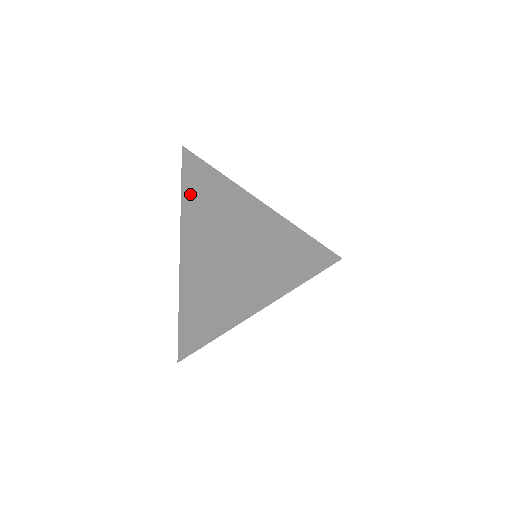
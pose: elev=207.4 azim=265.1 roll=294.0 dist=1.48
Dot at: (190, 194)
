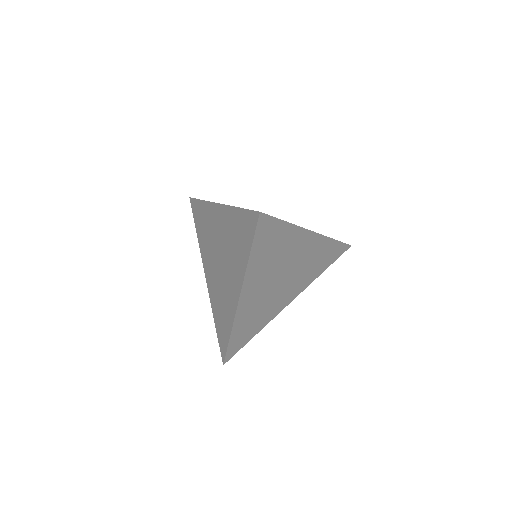
Dot at: (199, 228)
